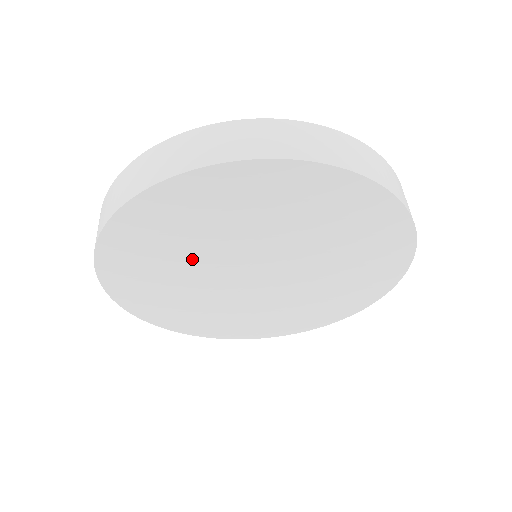
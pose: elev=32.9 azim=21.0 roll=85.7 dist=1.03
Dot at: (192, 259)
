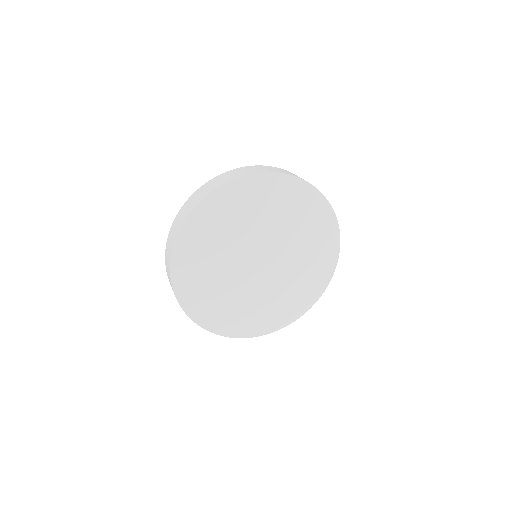
Dot at: (223, 279)
